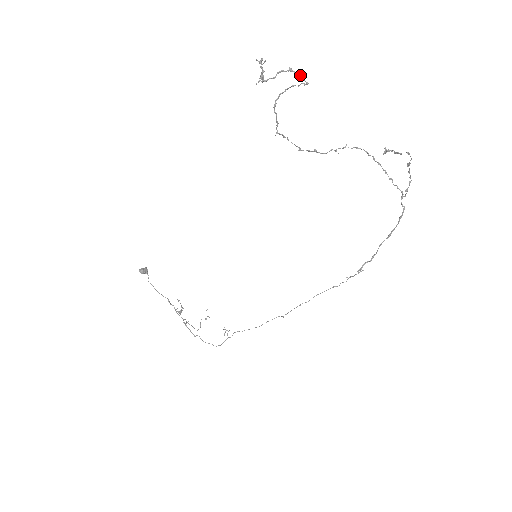
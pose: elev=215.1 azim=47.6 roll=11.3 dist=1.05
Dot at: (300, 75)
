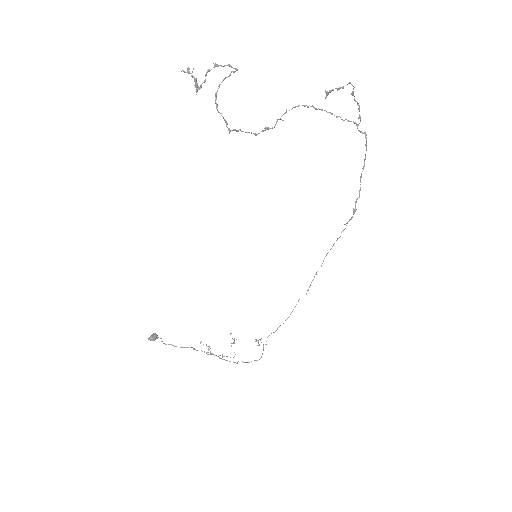
Dot at: (227, 65)
